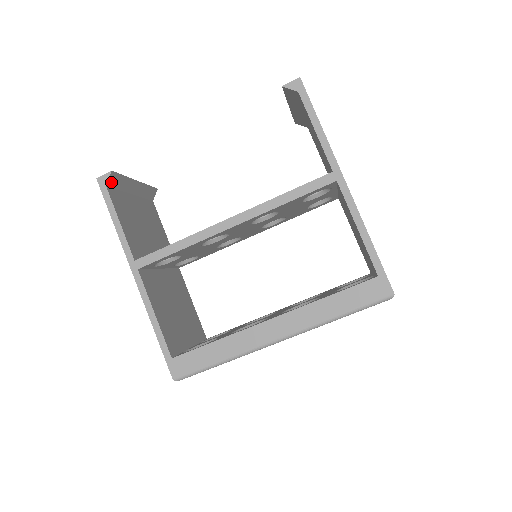
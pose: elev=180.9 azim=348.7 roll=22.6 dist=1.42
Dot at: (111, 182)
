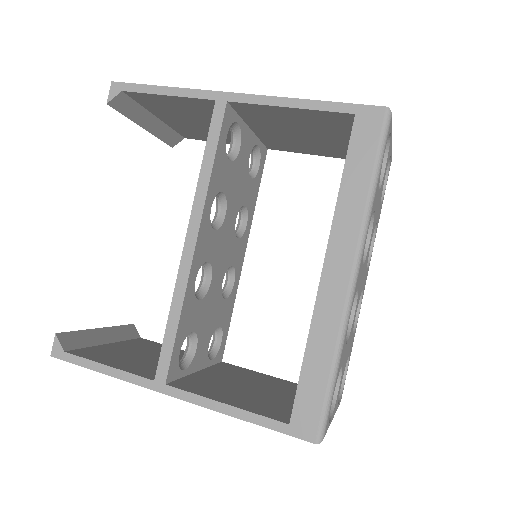
Dot at: (67, 345)
